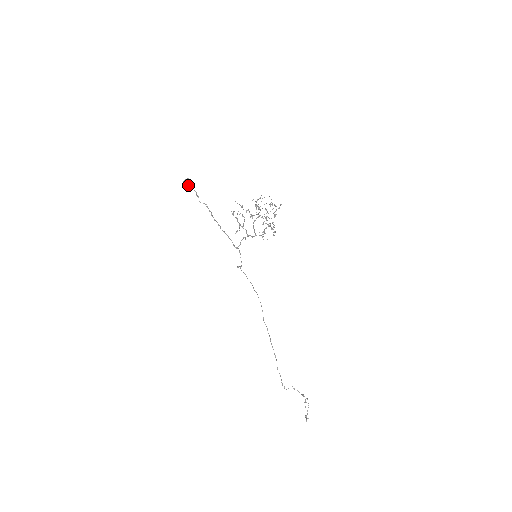
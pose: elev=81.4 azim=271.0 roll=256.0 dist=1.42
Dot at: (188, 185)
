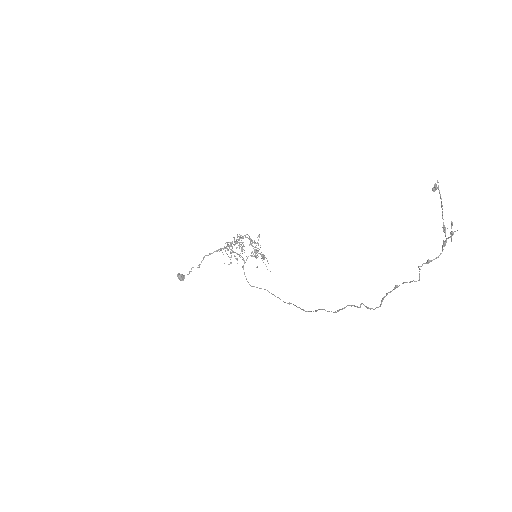
Dot at: (182, 276)
